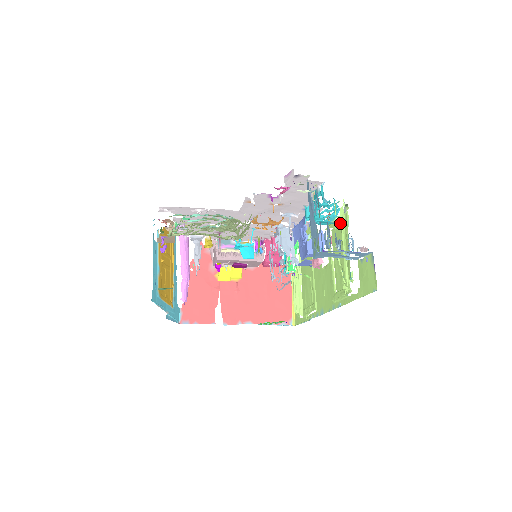
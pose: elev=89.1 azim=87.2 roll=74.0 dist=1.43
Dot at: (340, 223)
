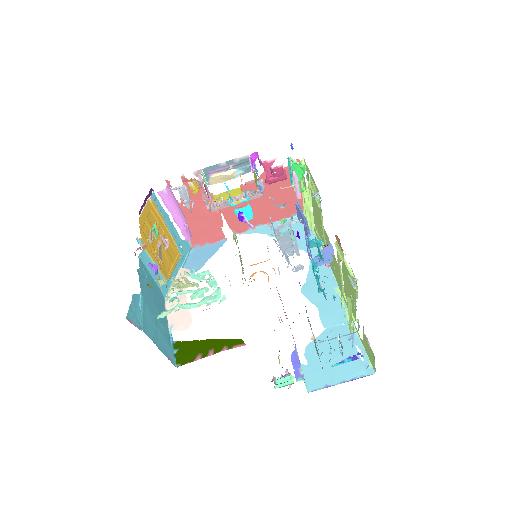
Dot at: (347, 303)
